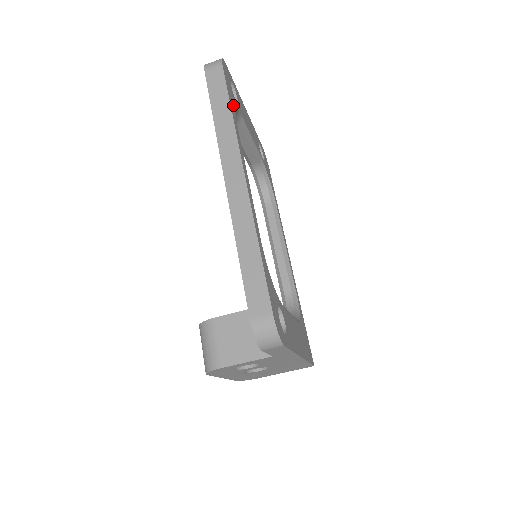
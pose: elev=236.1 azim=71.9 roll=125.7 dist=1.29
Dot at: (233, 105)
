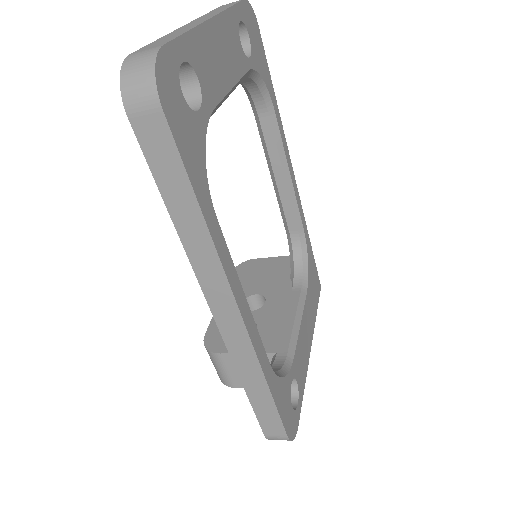
Dot at: (199, 168)
